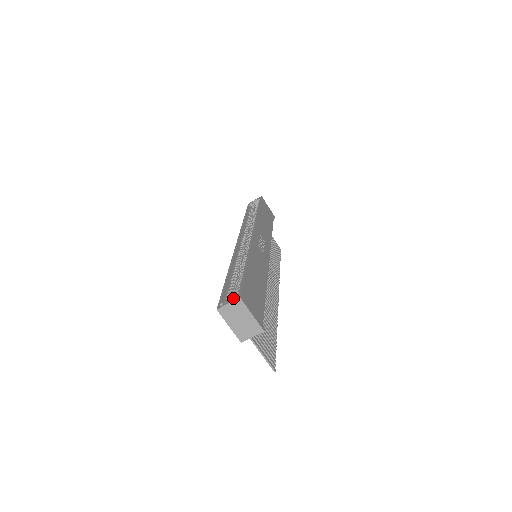
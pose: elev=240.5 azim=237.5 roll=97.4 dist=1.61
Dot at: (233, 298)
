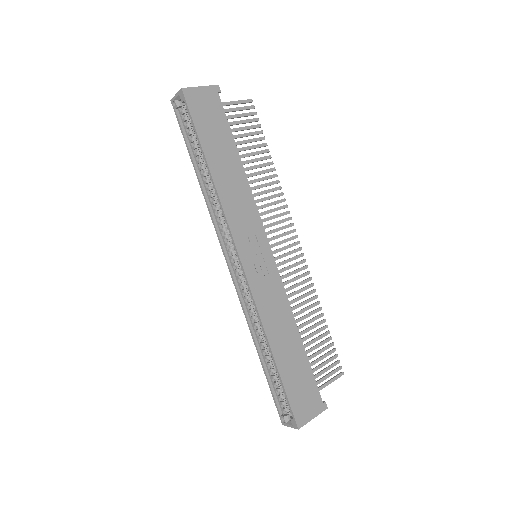
Dot at: (286, 401)
